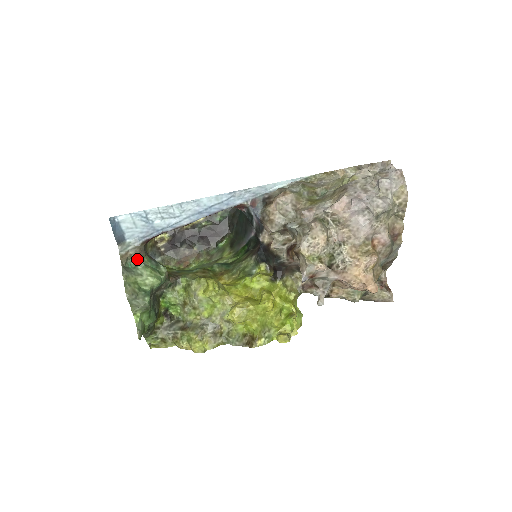
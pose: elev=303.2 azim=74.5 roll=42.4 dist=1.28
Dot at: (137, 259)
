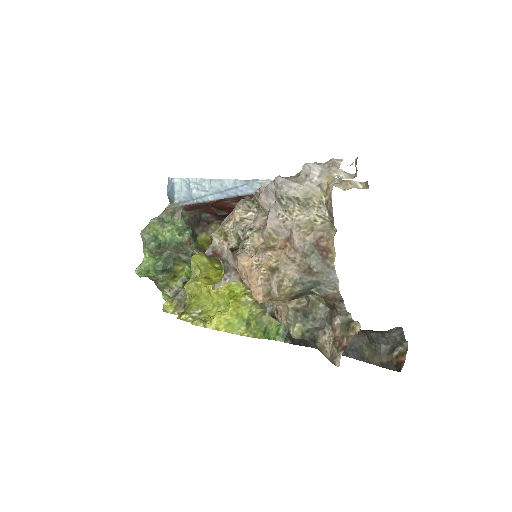
Dot at: (172, 217)
